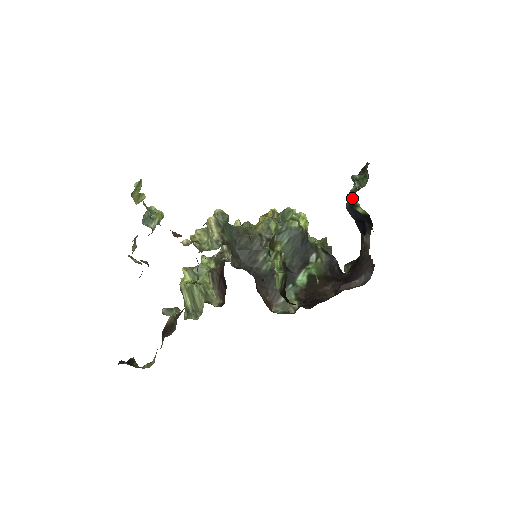
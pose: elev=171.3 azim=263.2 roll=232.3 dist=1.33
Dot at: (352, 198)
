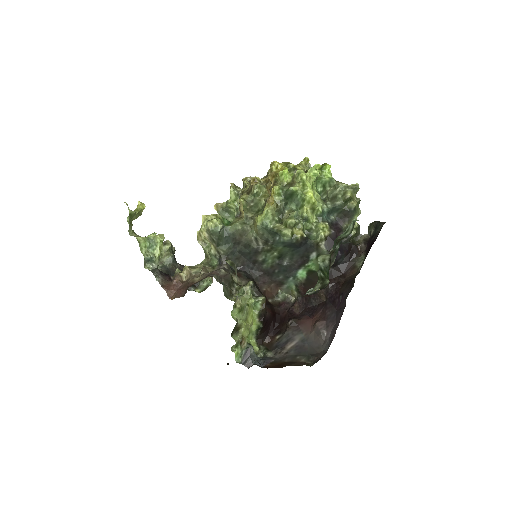
Dot at: occluded
